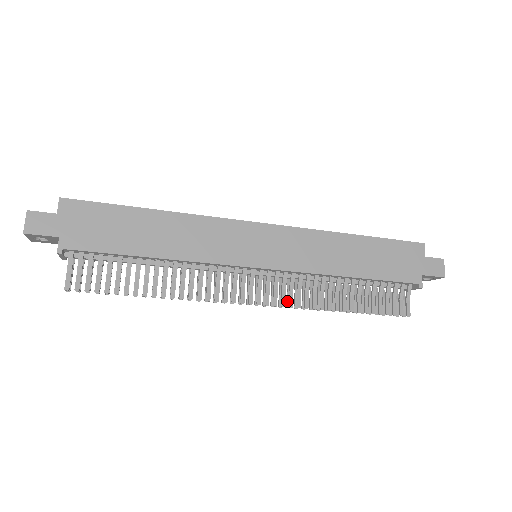
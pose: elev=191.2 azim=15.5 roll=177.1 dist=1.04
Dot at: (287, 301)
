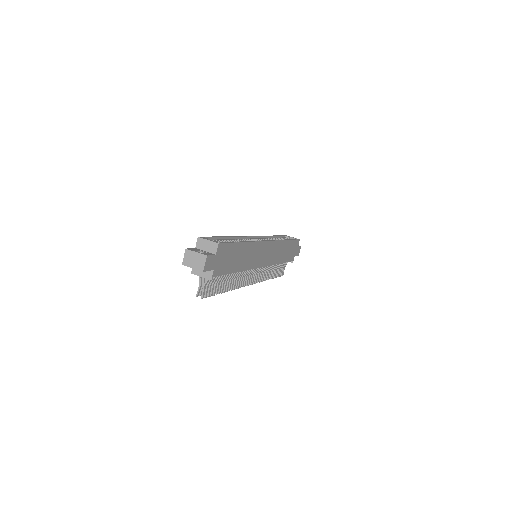
Dot at: occluded
